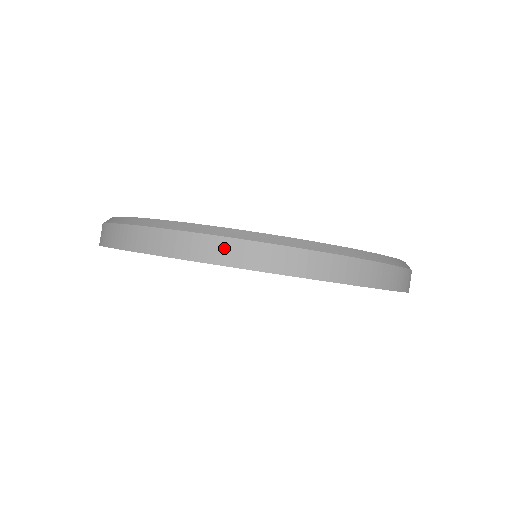
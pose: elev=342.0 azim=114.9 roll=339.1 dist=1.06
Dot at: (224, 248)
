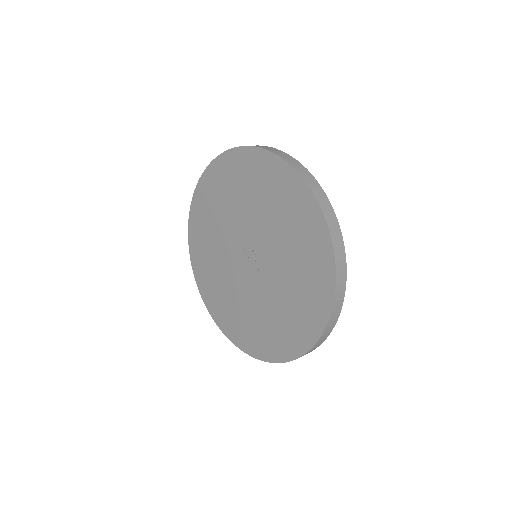
Dot at: occluded
